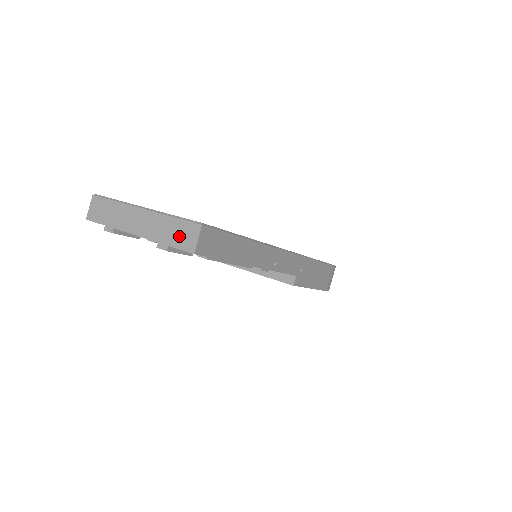
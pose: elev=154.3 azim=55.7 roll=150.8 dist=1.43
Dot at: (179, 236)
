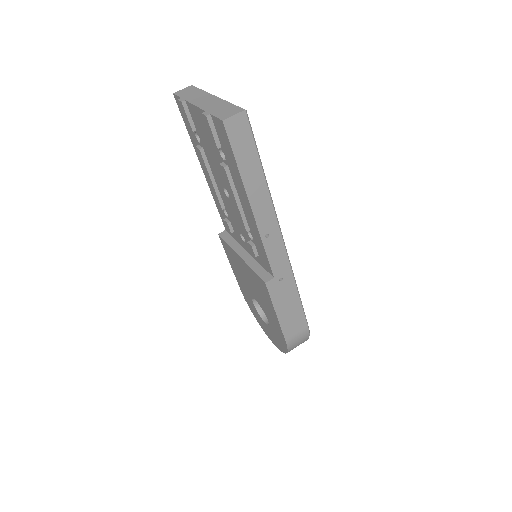
Dot at: (223, 111)
